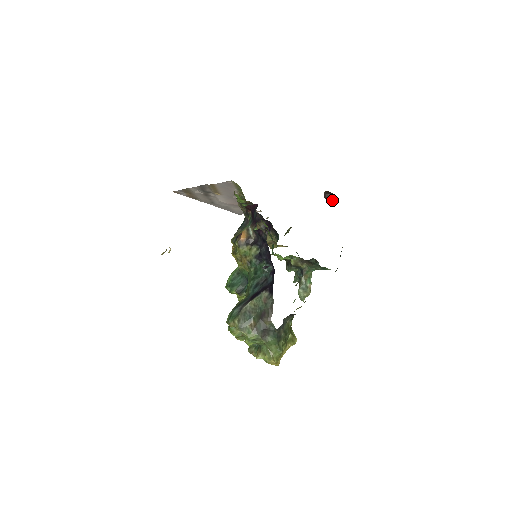
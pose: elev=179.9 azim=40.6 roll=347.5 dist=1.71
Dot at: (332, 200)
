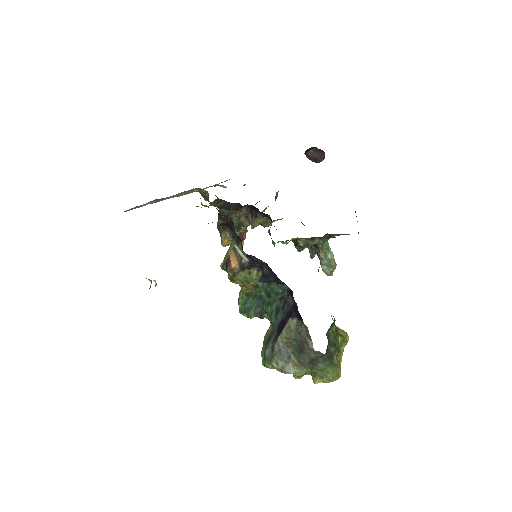
Dot at: (318, 155)
